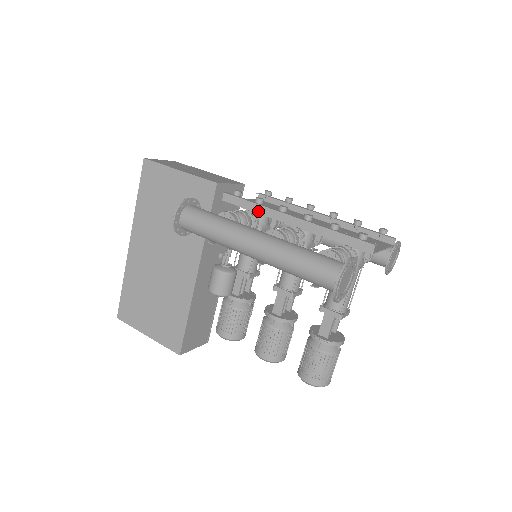
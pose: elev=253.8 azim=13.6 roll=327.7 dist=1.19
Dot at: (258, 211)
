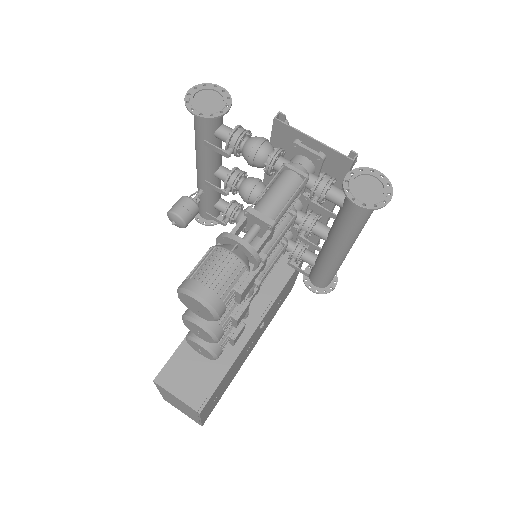
Dot at: occluded
